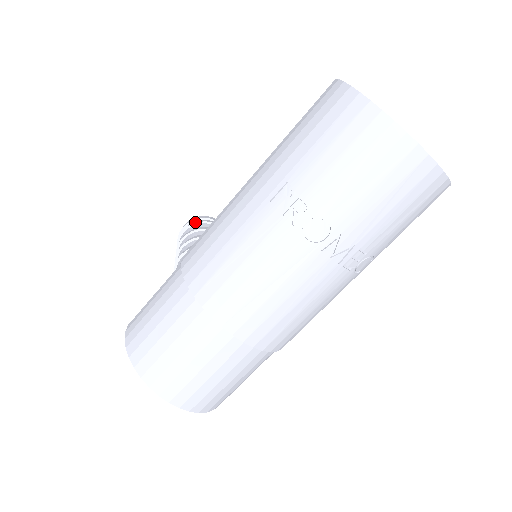
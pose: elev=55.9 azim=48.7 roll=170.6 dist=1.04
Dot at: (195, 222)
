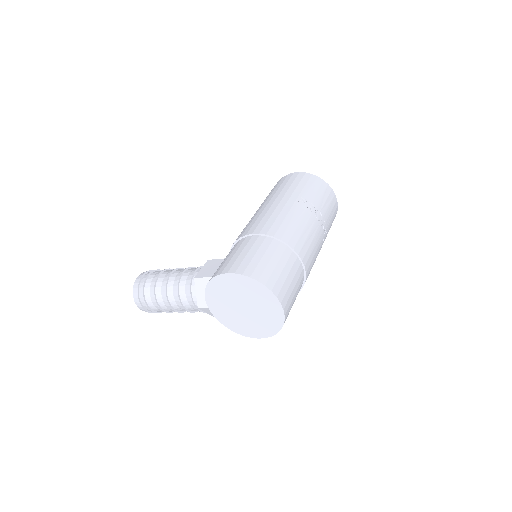
Dot at: occluded
